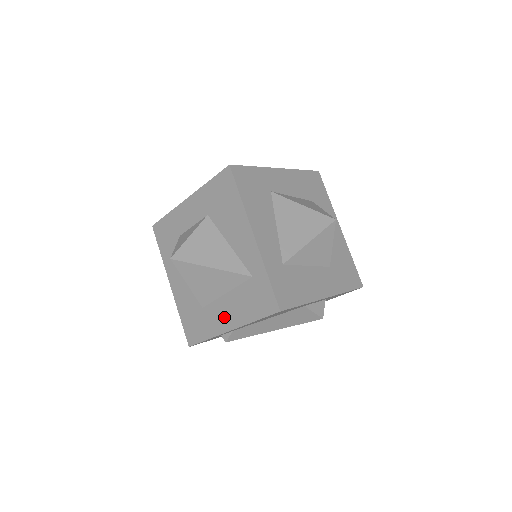
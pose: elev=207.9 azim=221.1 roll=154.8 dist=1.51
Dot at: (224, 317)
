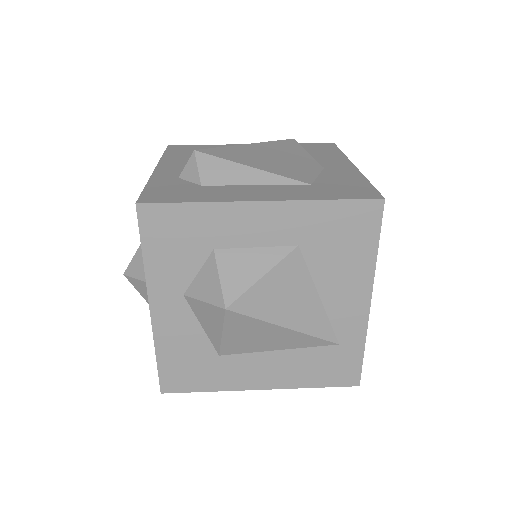
Dot at: (260, 374)
